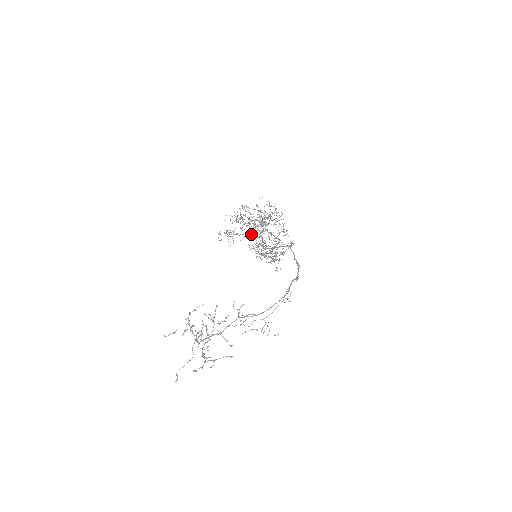
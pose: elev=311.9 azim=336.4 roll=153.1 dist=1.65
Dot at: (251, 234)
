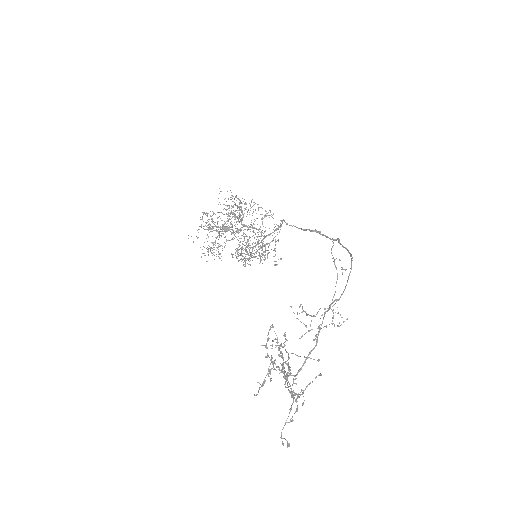
Dot at: occluded
